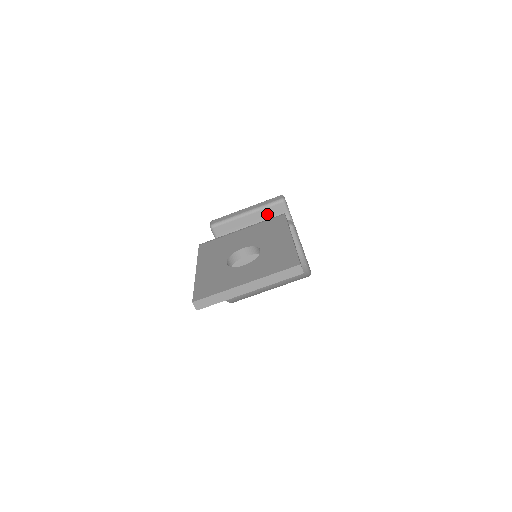
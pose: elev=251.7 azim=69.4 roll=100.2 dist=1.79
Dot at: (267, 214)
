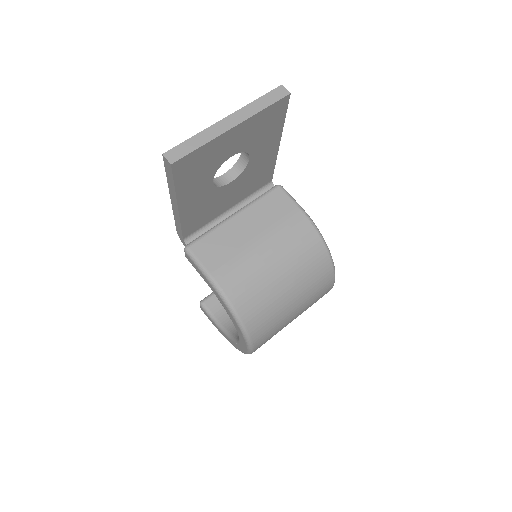
Dot at: occluded
